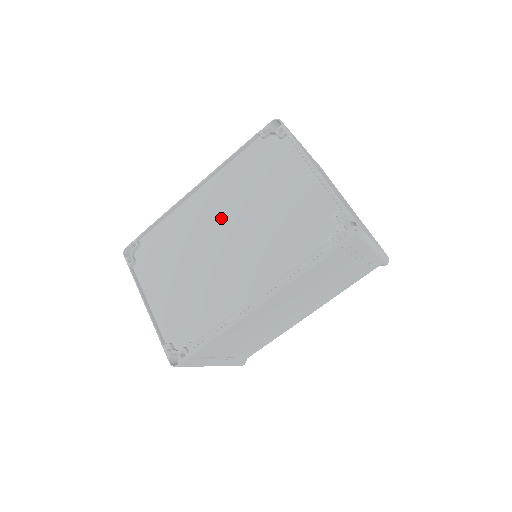
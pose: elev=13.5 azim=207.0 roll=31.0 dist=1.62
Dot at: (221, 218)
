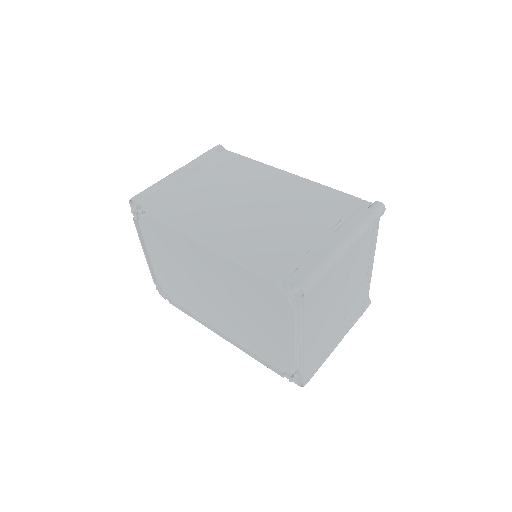
Dot at: (217, 282)
